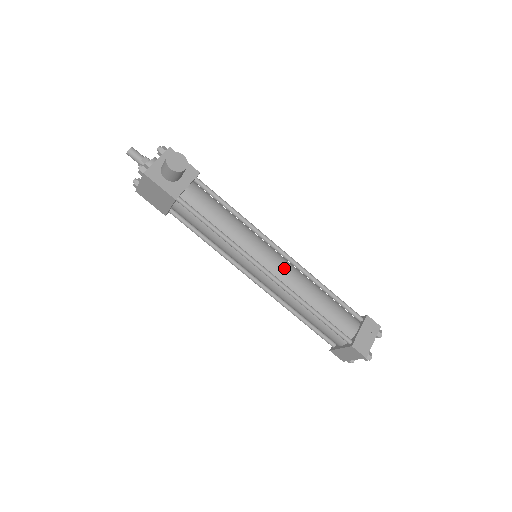
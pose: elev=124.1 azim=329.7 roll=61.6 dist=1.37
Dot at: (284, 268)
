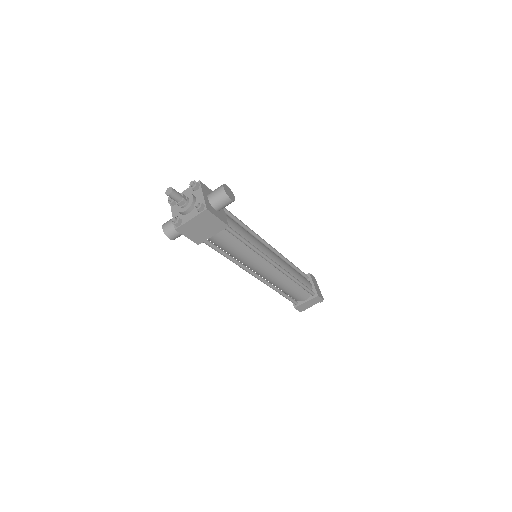
Dot at: (278, 258)
